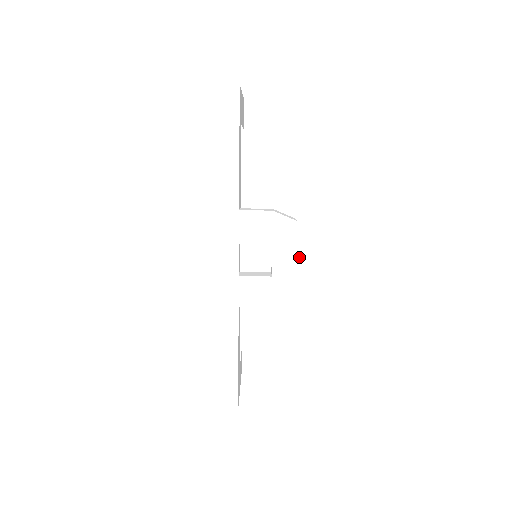
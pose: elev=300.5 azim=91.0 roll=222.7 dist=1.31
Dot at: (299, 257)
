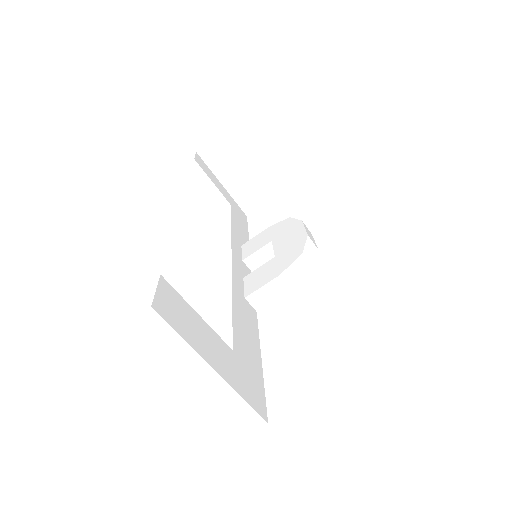
Dot at: occluded
